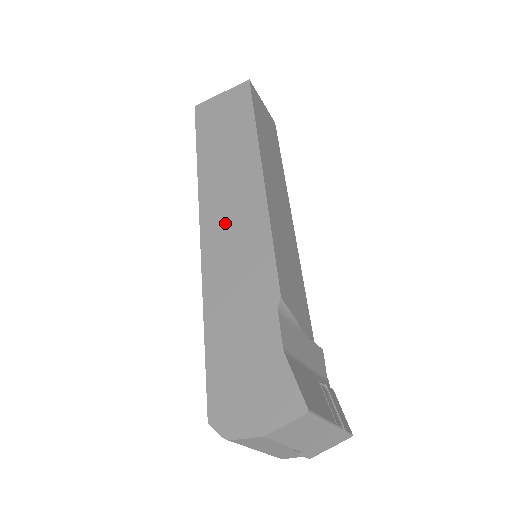
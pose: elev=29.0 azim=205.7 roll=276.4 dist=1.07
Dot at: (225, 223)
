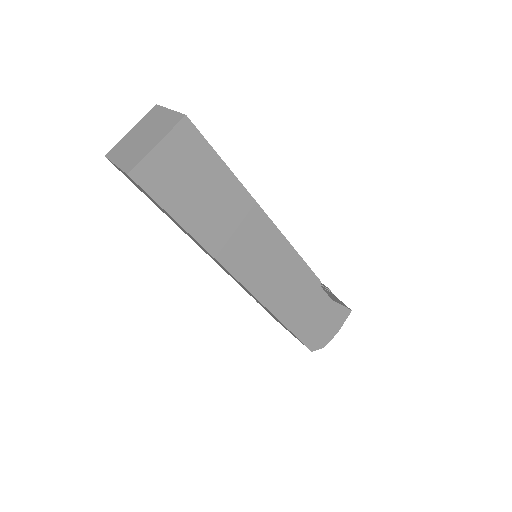
Dot at: (260, 267)
